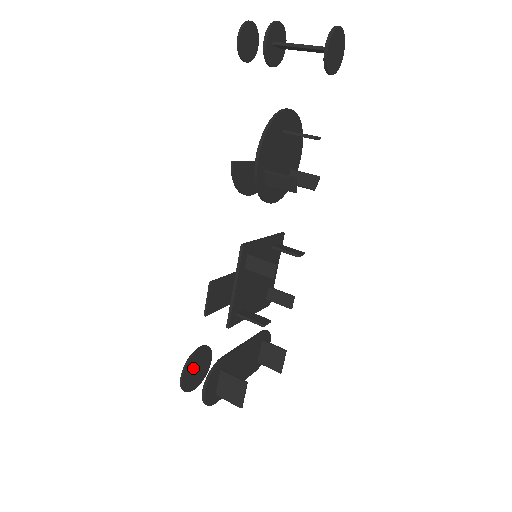
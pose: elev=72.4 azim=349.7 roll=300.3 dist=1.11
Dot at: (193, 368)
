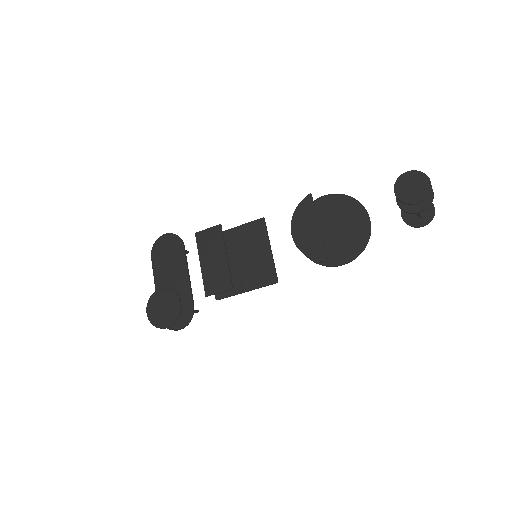
Dot at: (168, 313)
